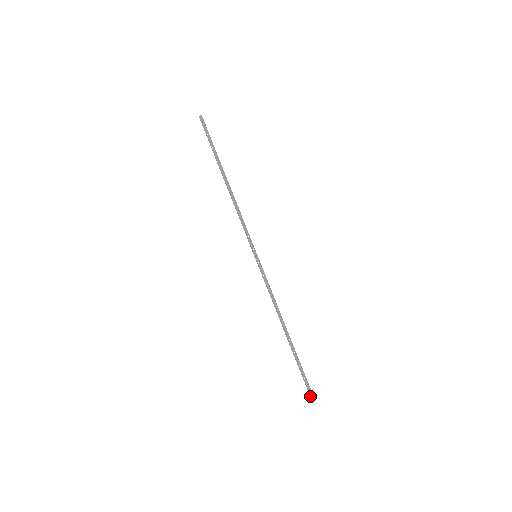
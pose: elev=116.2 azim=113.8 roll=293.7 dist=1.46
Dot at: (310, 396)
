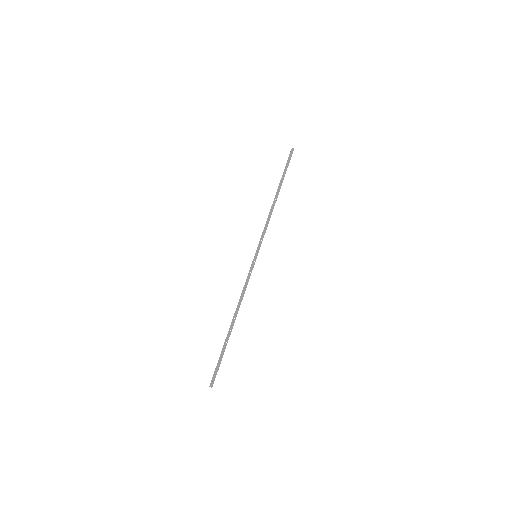
Dot at: (210, 384)
